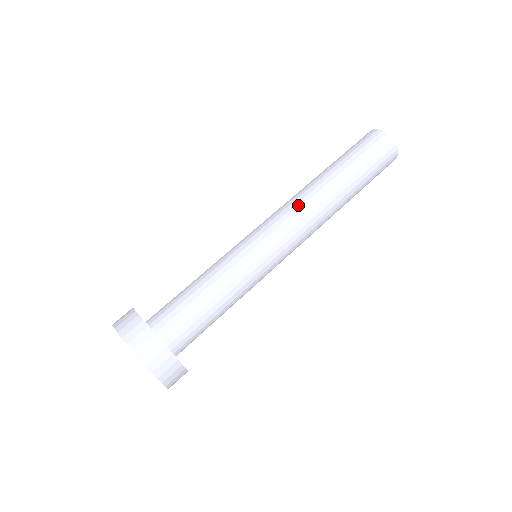
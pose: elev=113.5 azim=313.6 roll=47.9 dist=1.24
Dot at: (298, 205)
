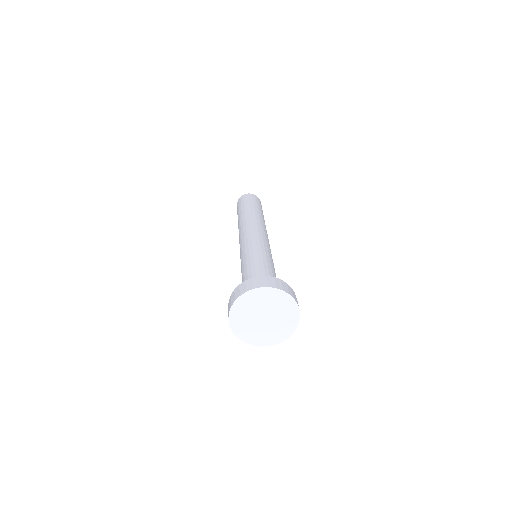
Dot at: (262, 226)
